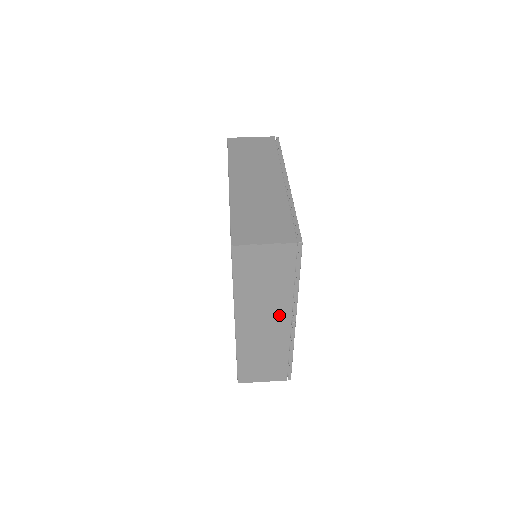
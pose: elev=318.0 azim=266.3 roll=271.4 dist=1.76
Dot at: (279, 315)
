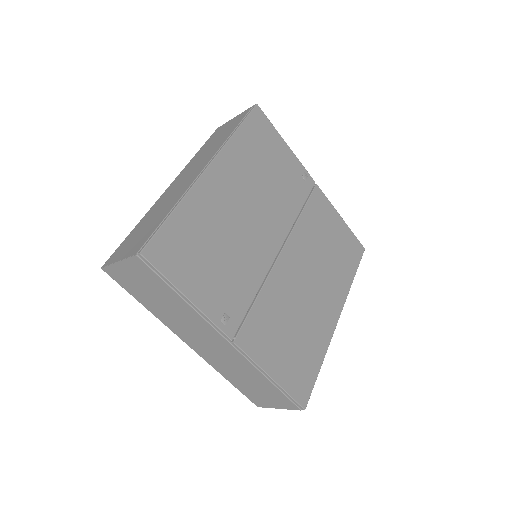
Dot at: (210, 334)
